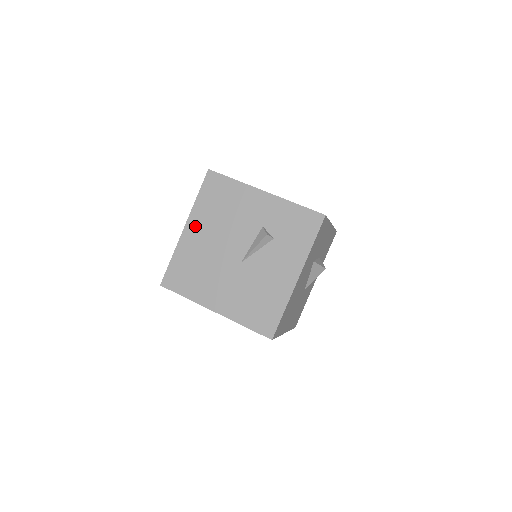
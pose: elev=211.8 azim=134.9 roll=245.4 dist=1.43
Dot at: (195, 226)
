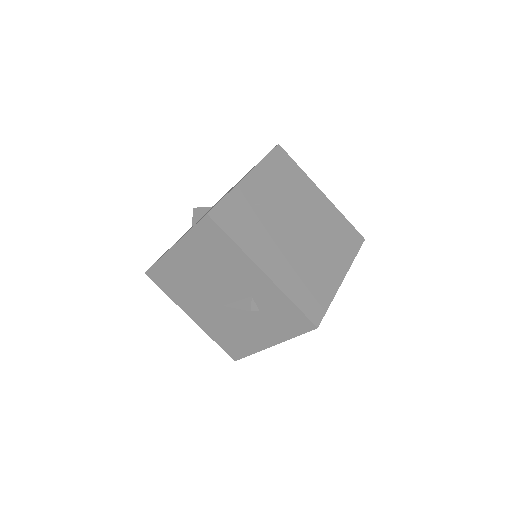
Dot at: (183, 253)
